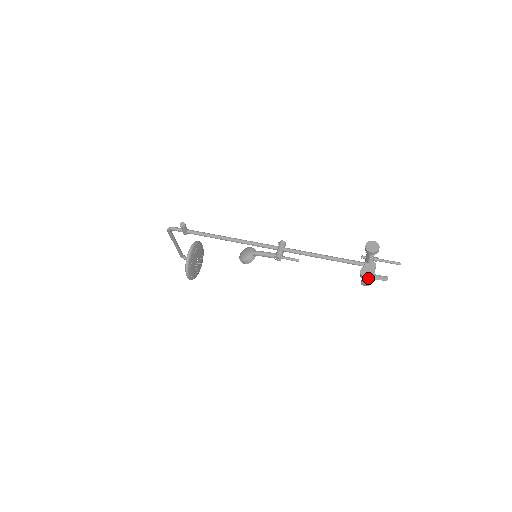
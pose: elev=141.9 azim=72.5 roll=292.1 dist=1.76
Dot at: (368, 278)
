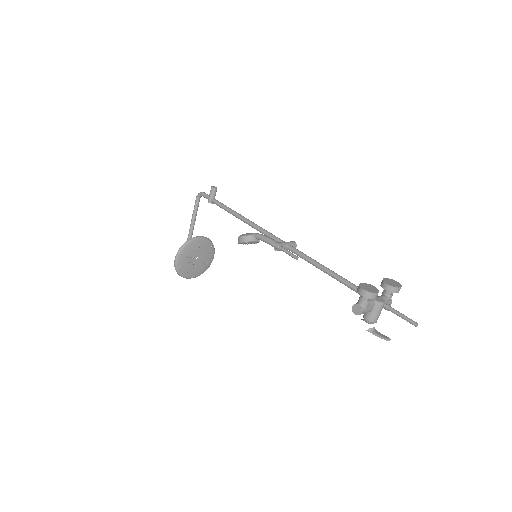
Dot at: (366, 290)
